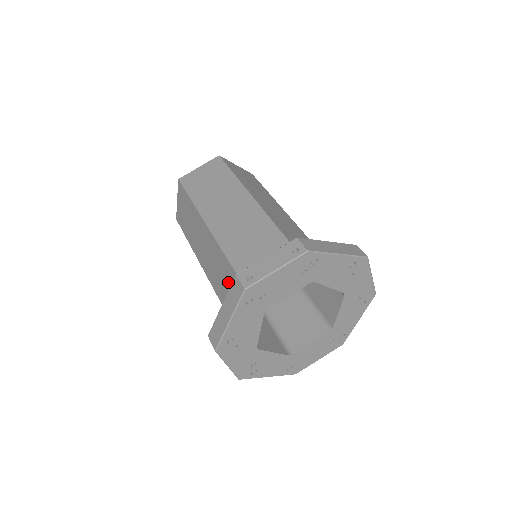
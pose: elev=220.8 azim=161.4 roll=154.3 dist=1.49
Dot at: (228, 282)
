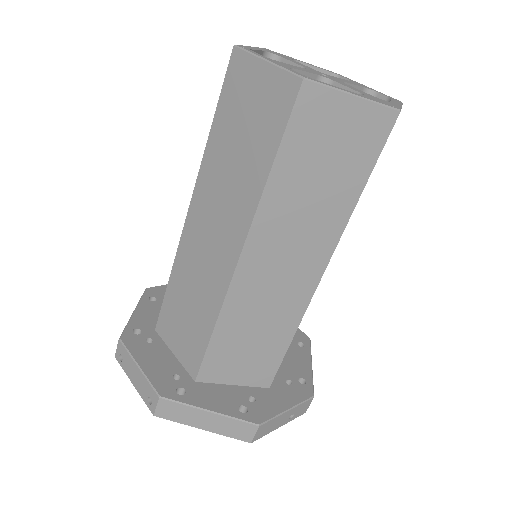
Dot at: occluded
